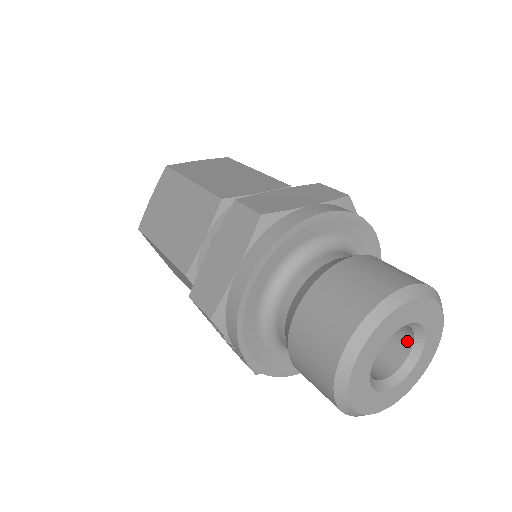
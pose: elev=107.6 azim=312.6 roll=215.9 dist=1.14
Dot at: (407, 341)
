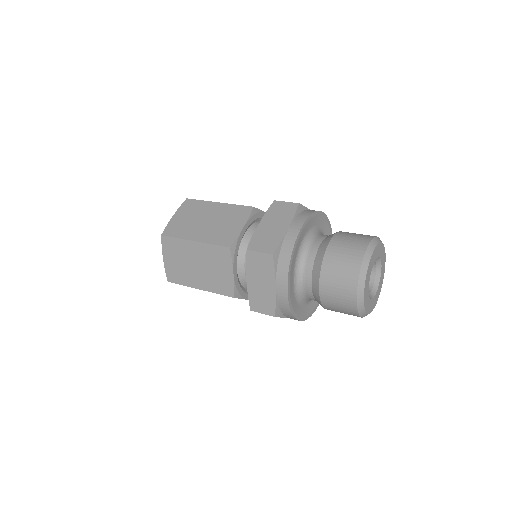
Dot at: occluded
